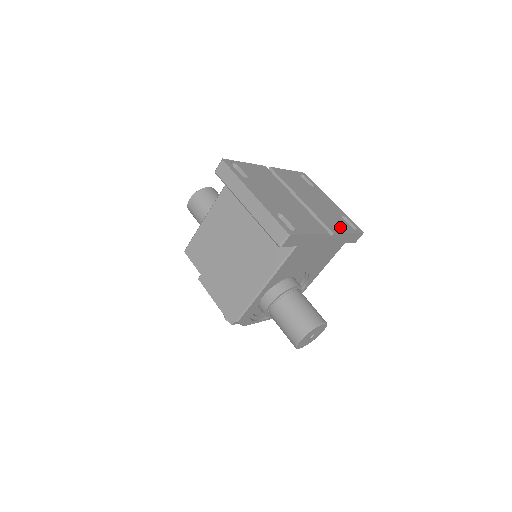
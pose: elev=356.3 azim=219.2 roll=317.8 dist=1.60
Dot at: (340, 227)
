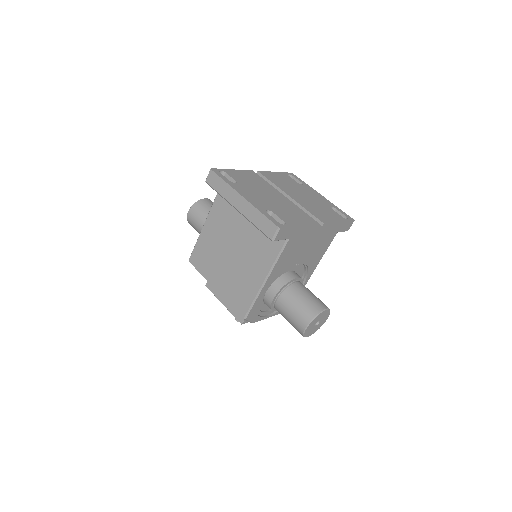
Dot at: (330, 217)
